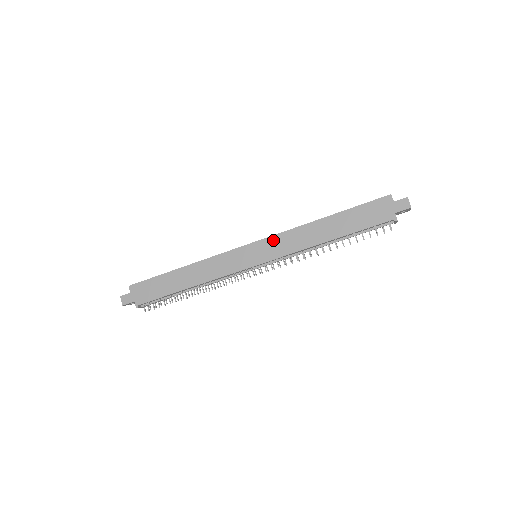
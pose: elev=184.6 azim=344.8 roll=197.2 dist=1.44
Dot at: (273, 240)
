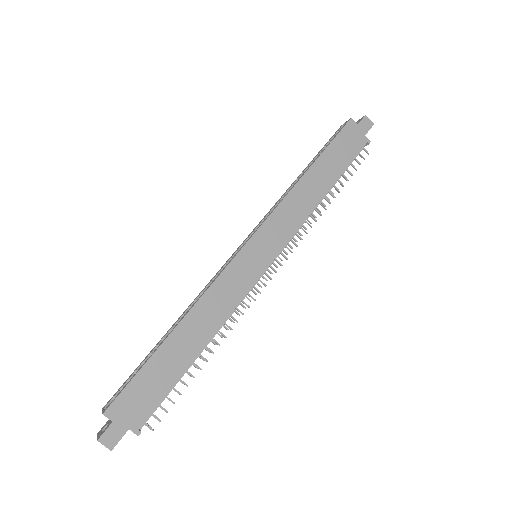
Dot at: (271, 223)
